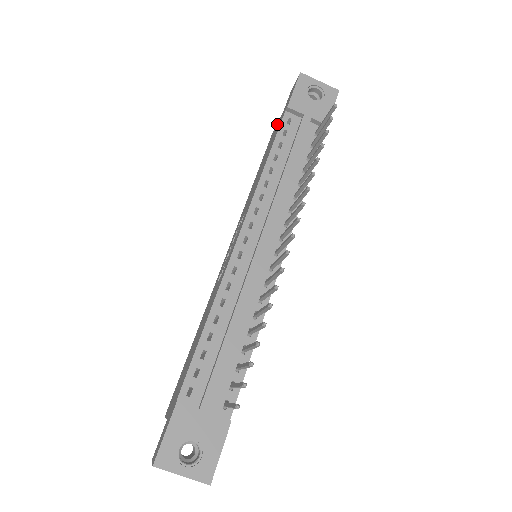
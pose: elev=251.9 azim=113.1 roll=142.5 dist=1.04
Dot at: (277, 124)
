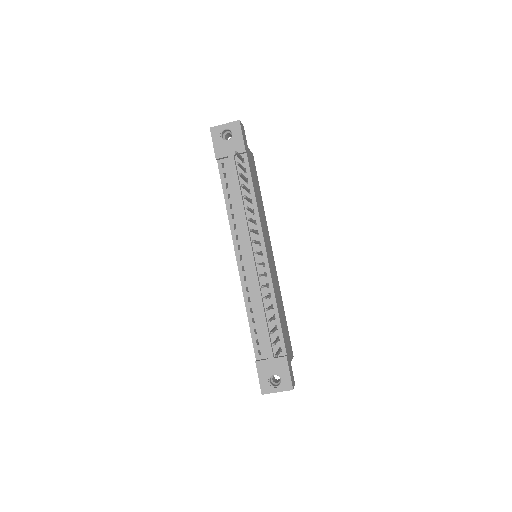
Dot at: occluded
